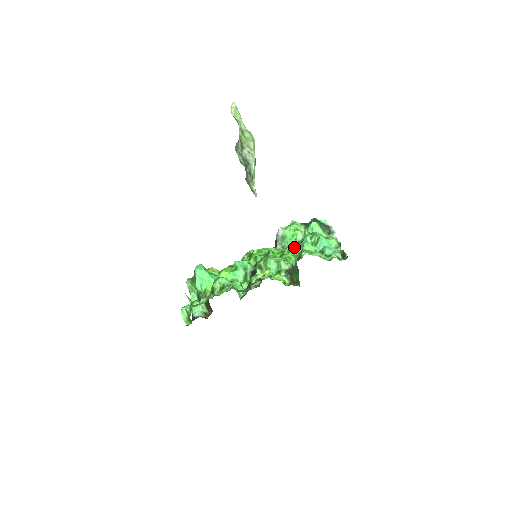
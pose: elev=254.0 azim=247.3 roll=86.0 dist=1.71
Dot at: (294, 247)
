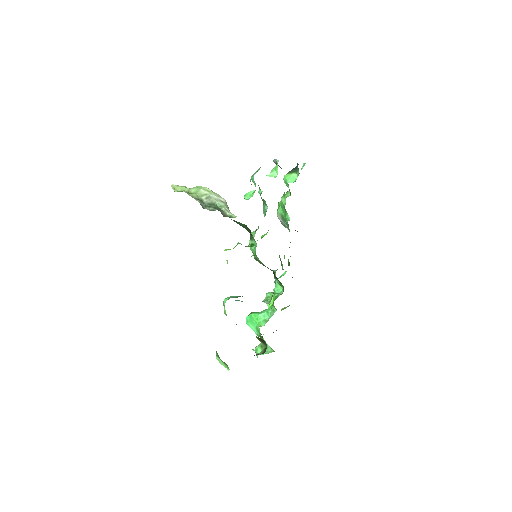
Dot at: (265, 212)
